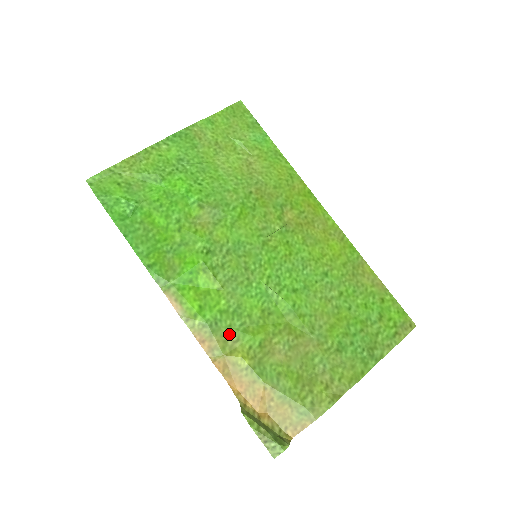
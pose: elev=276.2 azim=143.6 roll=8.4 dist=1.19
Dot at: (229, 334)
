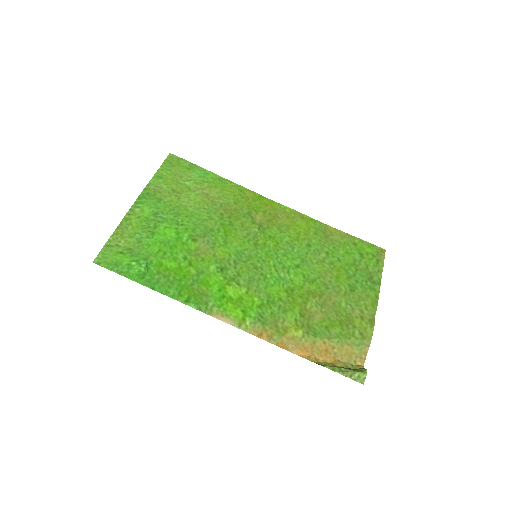
Dot at: (275, 319)
